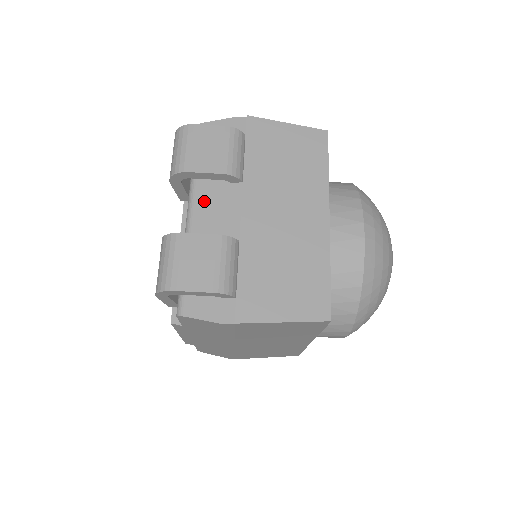
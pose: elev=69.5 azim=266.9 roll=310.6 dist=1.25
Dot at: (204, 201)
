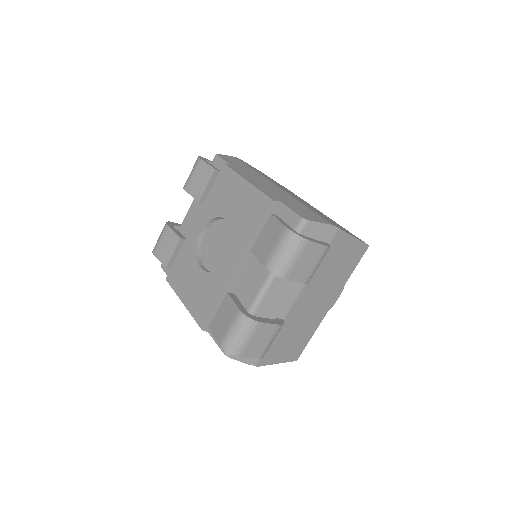
Dot at: (278, 287)
